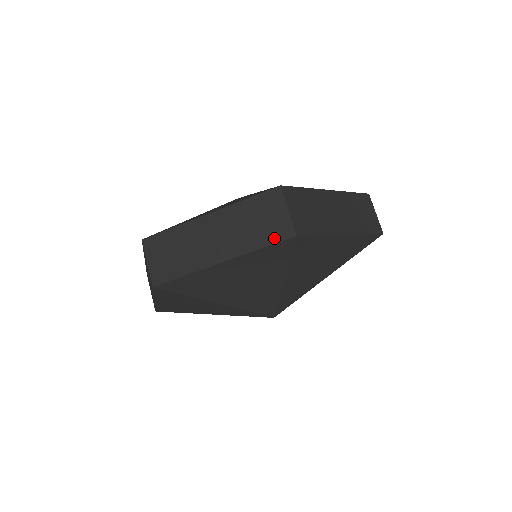
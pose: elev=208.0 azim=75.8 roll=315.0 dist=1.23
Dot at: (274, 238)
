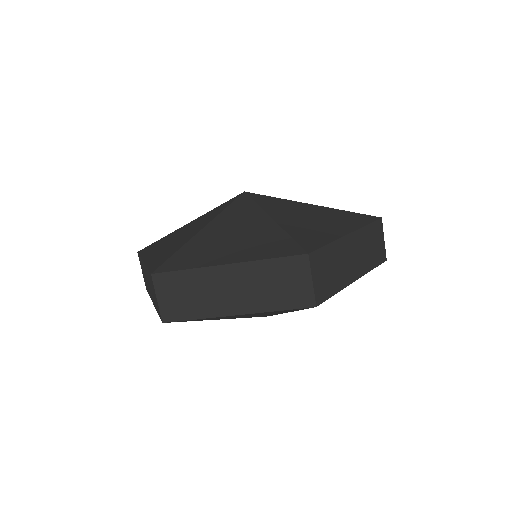
Dot at: (293, 304)
